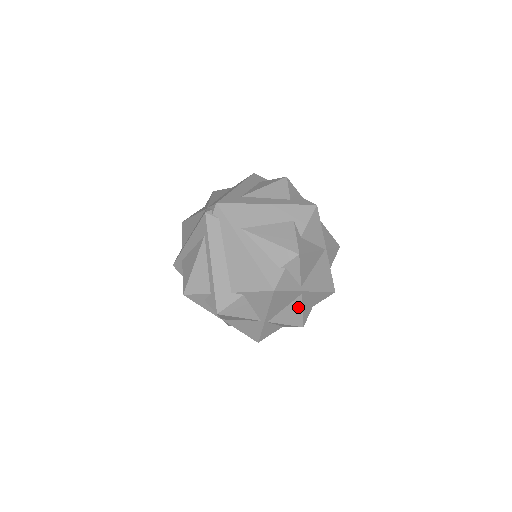
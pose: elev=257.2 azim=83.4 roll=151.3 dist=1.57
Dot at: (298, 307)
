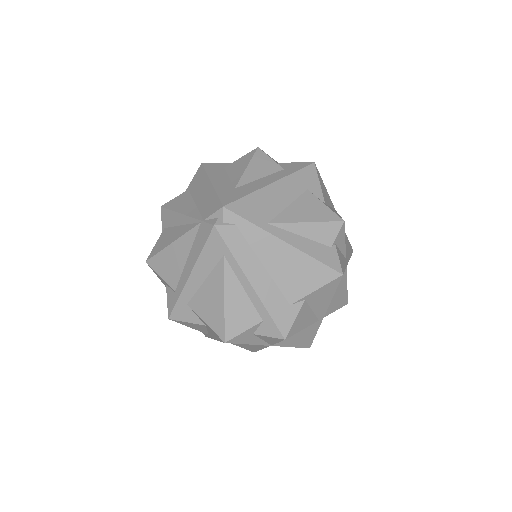
Dot at: (344, 284)
